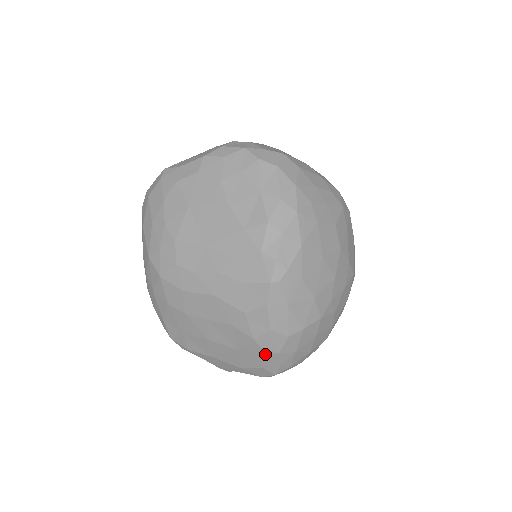
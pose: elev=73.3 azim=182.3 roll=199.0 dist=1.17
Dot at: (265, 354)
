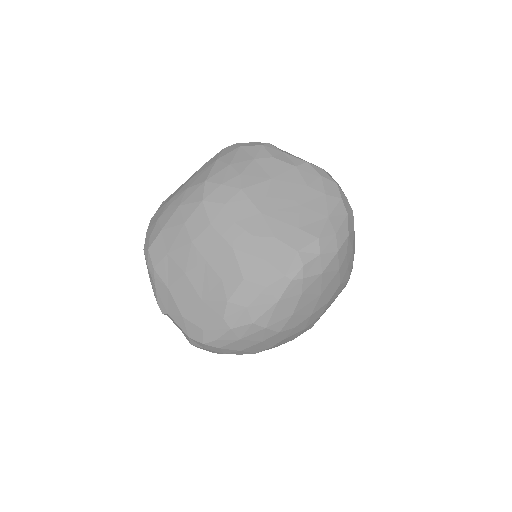
Dot at: (221, 321)
